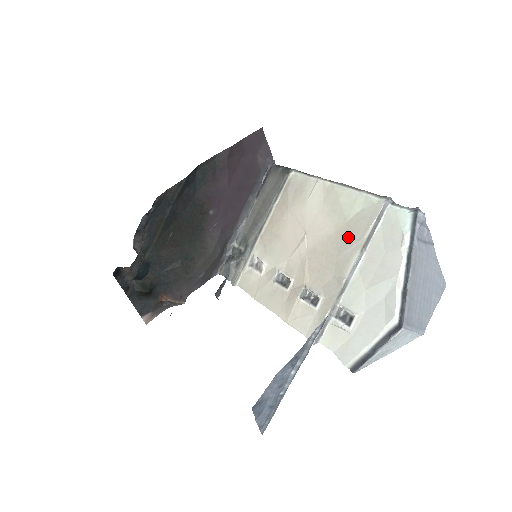
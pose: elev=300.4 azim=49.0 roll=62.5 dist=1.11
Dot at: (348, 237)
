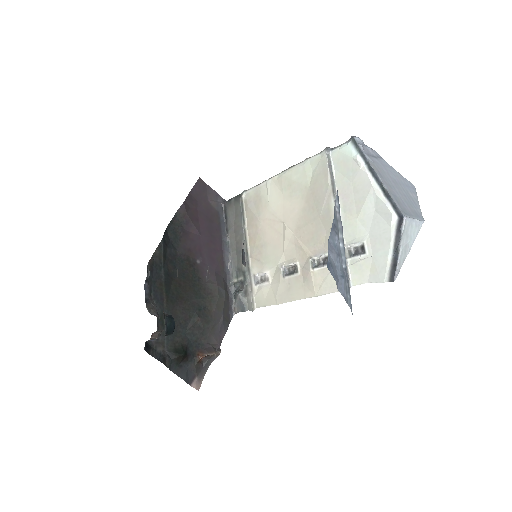
Dot at: (317, 196)
